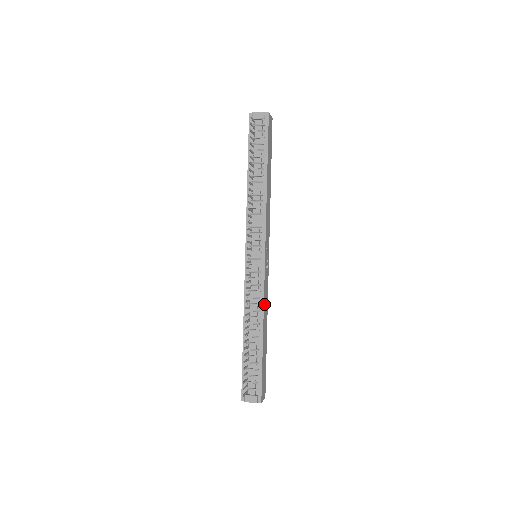
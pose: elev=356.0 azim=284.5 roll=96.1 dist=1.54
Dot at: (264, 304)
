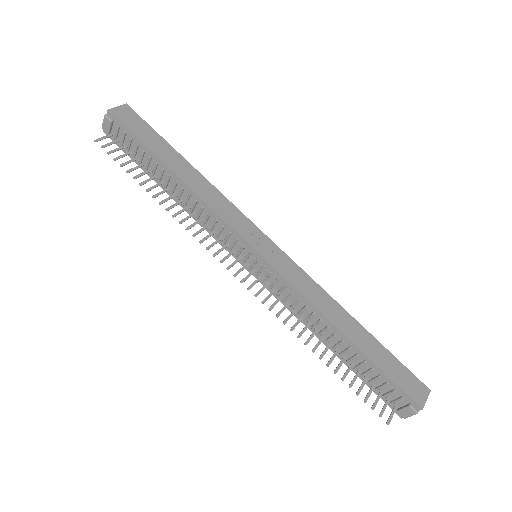
Dot at: (311, 300)
